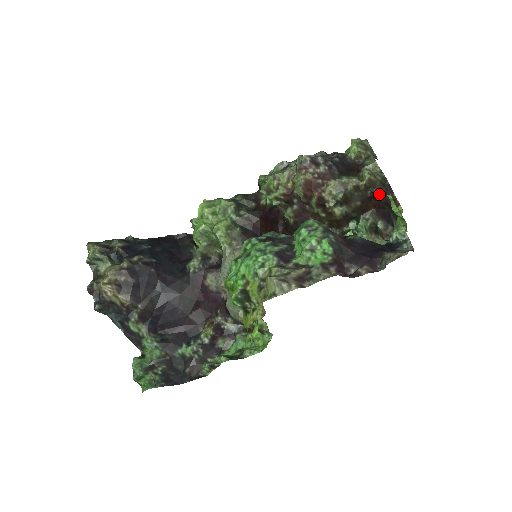
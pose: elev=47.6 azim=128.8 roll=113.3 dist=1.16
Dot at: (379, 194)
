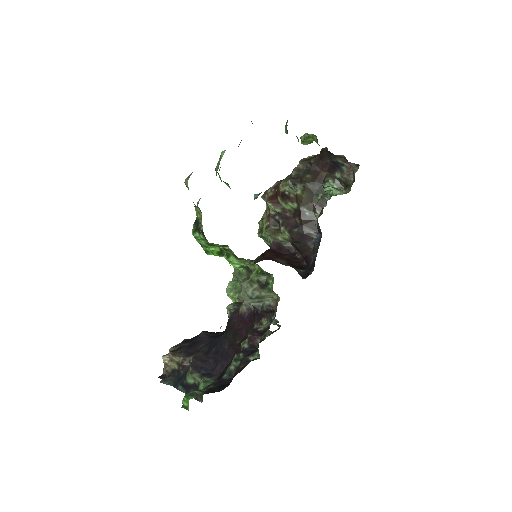
Dot at: (315, 160)
